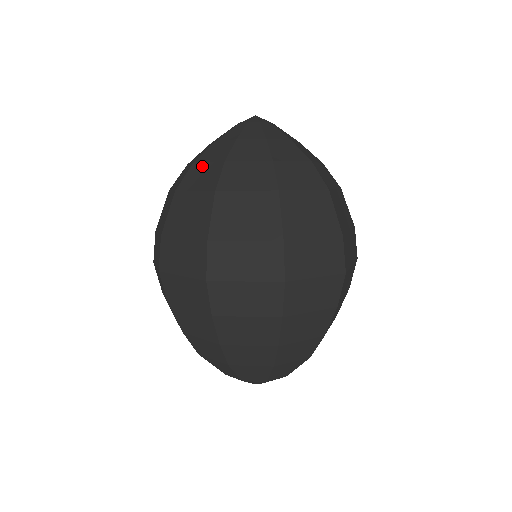
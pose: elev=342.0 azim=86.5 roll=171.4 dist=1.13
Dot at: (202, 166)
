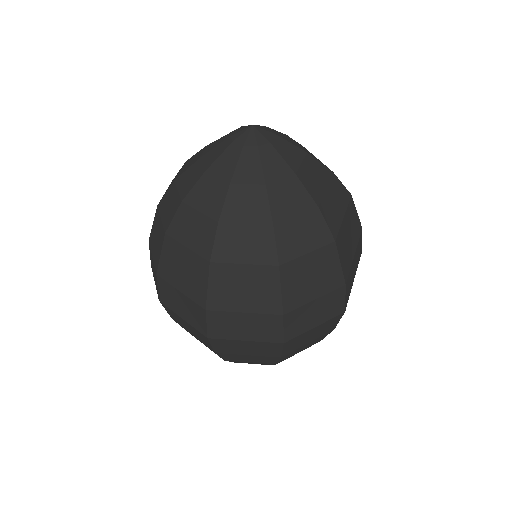
Dot at: (192, 214)
